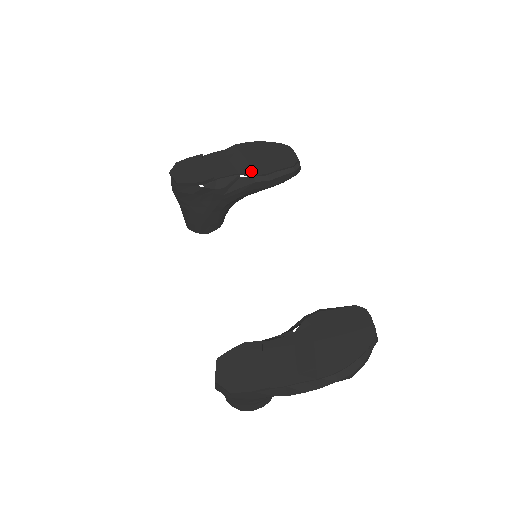
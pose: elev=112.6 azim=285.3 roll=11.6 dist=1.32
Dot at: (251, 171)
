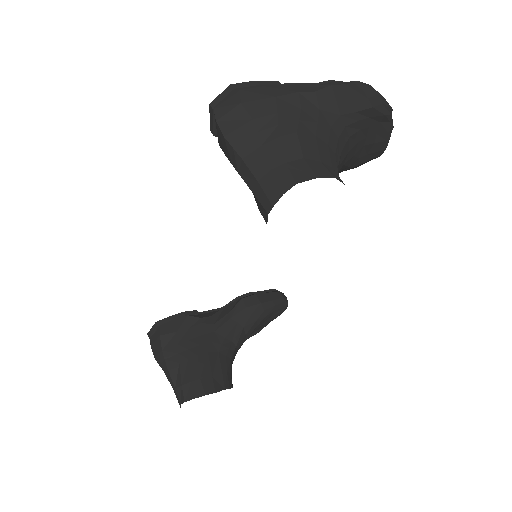
Dot at: occluded
